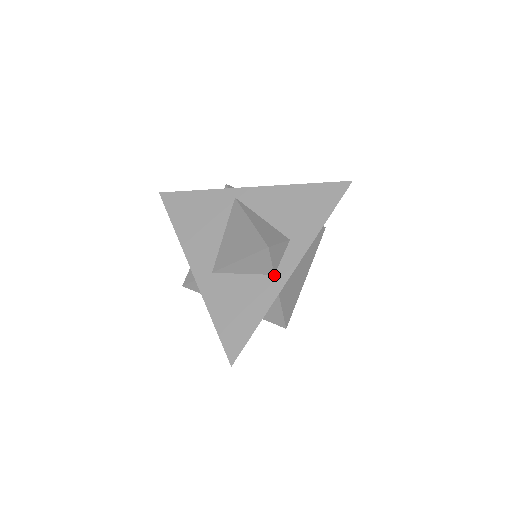
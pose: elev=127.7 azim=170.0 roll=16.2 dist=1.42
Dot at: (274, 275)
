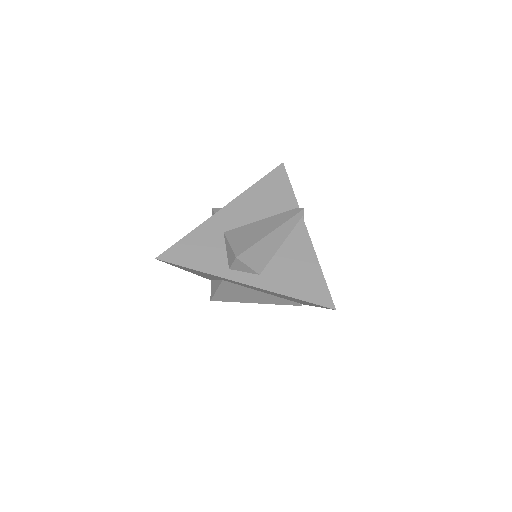
Dot at: occluded
